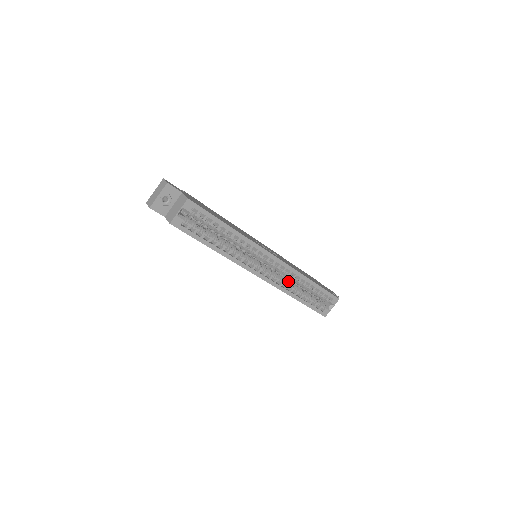
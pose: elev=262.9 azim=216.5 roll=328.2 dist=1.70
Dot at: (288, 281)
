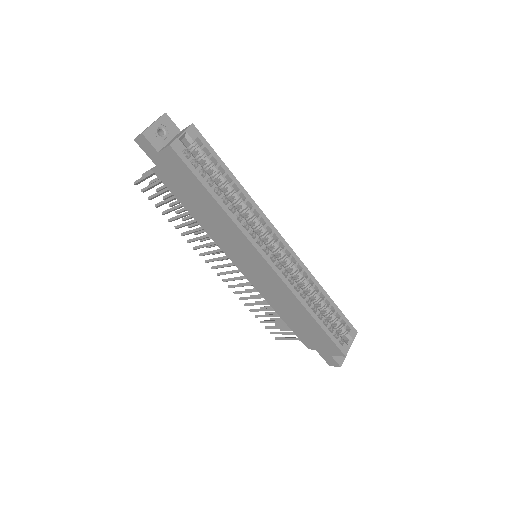
Dot at: occluded
